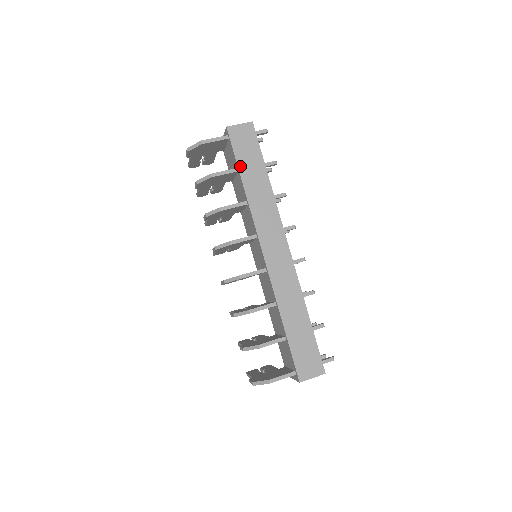
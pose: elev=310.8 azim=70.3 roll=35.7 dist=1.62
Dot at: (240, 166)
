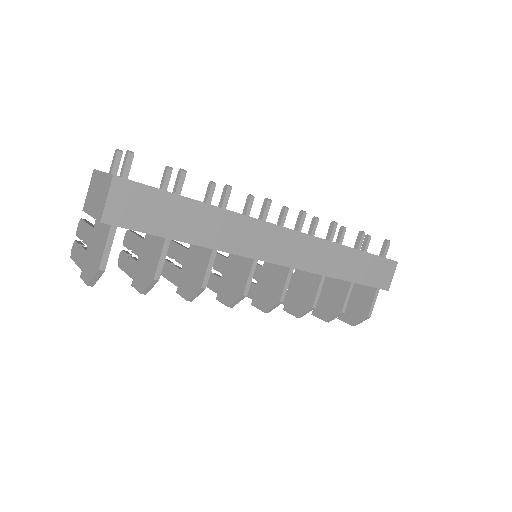
Dot at: (169, 235)
